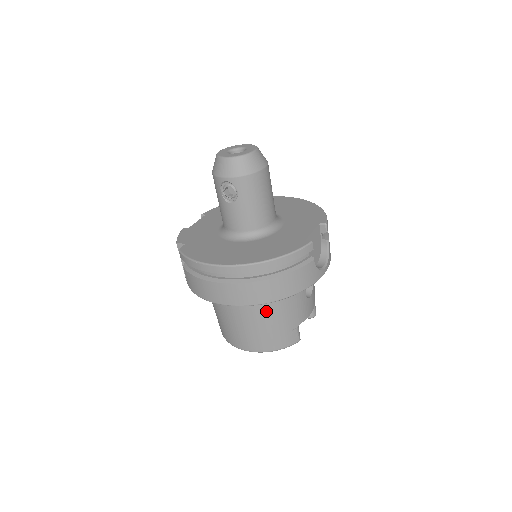
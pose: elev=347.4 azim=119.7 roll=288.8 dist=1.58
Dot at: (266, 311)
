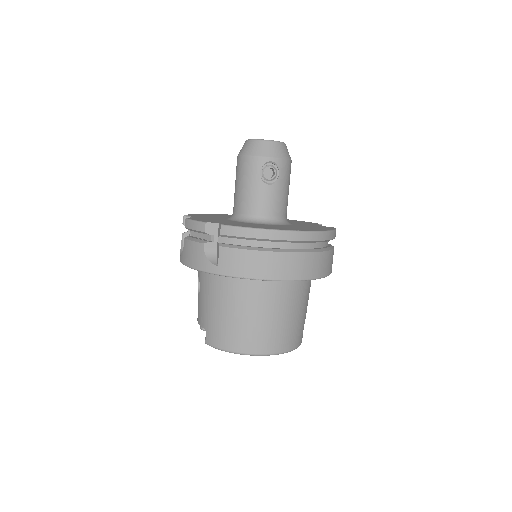
Dot at: (297, 298)
